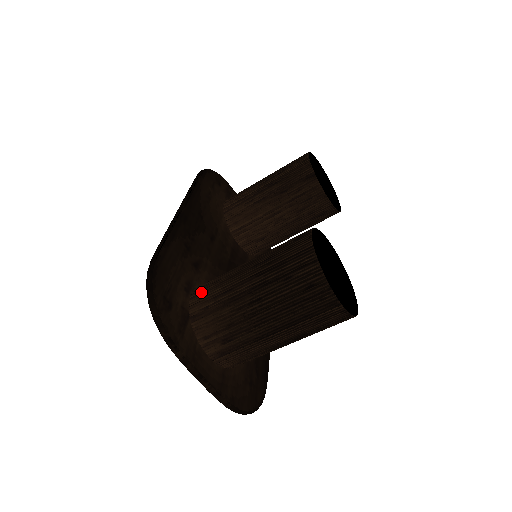
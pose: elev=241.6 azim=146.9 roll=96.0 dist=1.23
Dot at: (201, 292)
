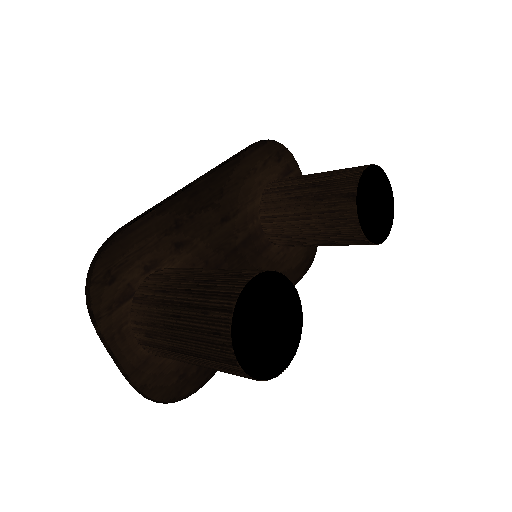
Dot at: (154, 278)
